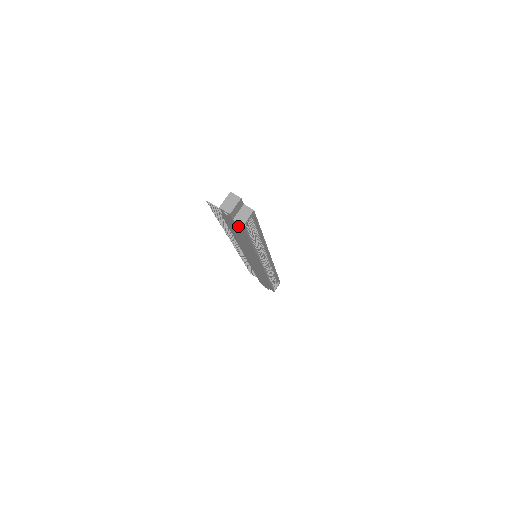
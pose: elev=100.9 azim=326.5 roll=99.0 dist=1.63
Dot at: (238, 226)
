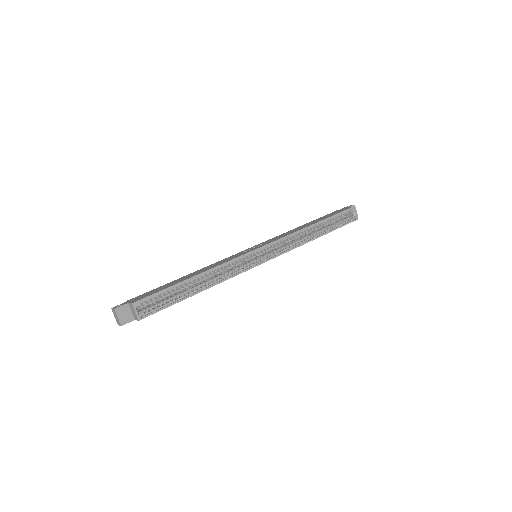
Dot at: occluded
